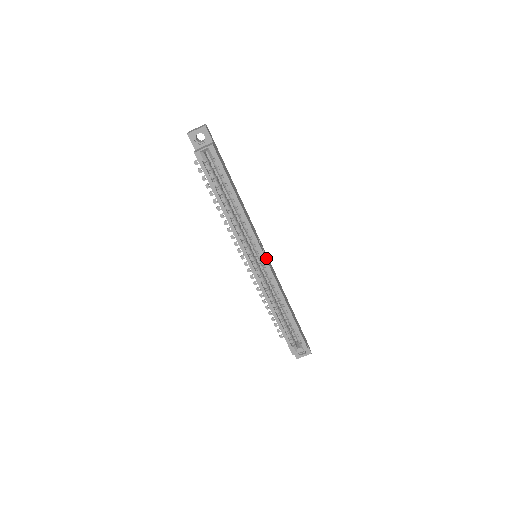
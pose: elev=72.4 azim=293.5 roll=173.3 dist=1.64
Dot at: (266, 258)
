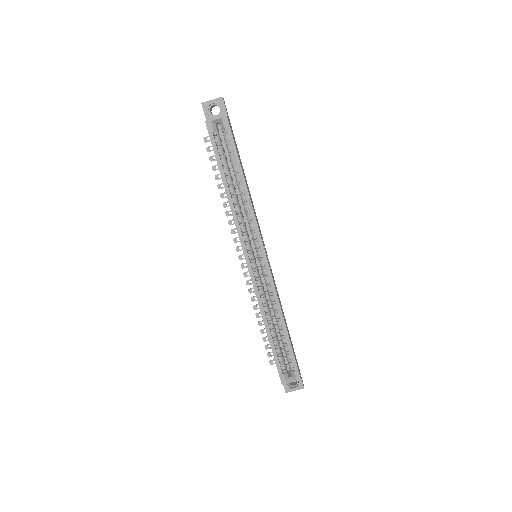
Dot at: (267, 258)
